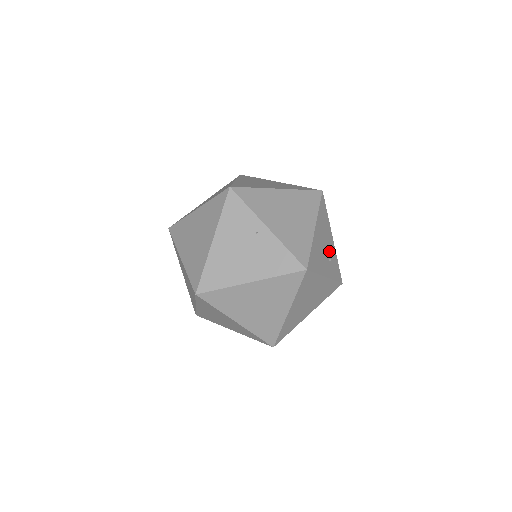
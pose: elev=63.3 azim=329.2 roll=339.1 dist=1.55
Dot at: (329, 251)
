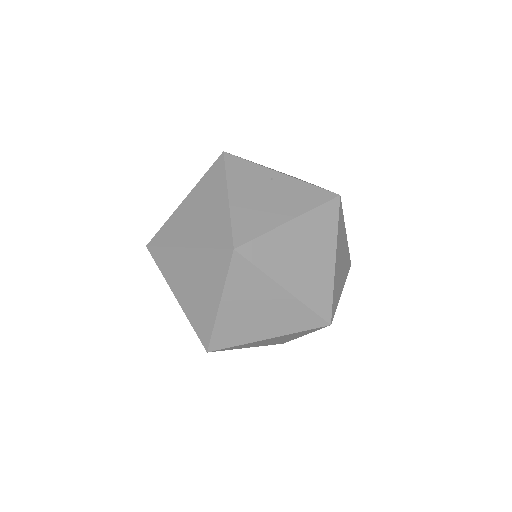
Dot at: occluded
